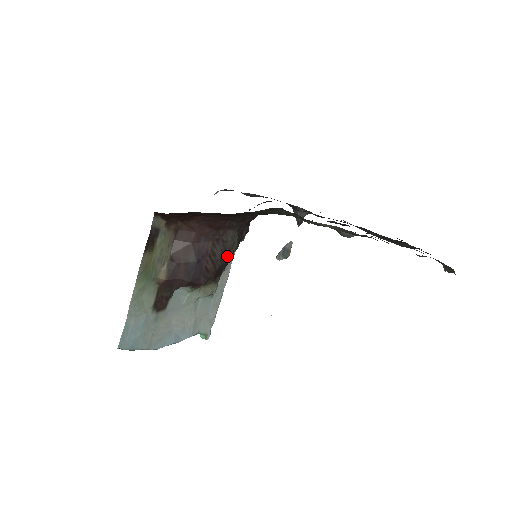
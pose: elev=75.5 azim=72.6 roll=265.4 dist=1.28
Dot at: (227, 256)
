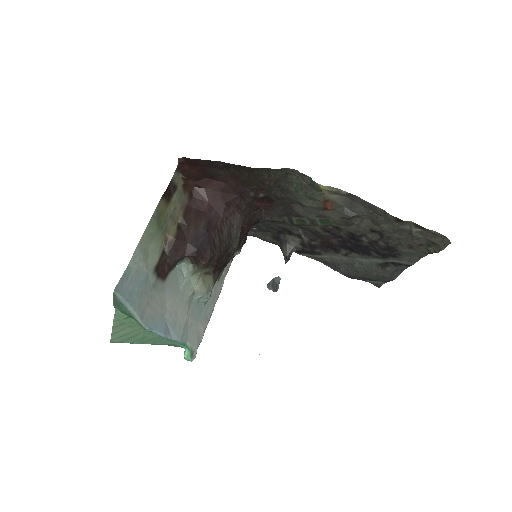
Dot at: (230, 246)
